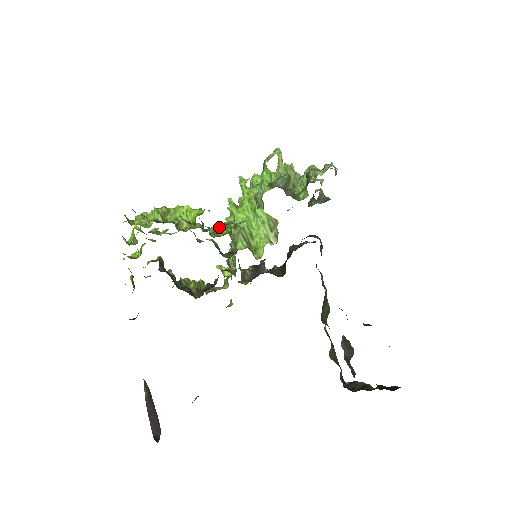
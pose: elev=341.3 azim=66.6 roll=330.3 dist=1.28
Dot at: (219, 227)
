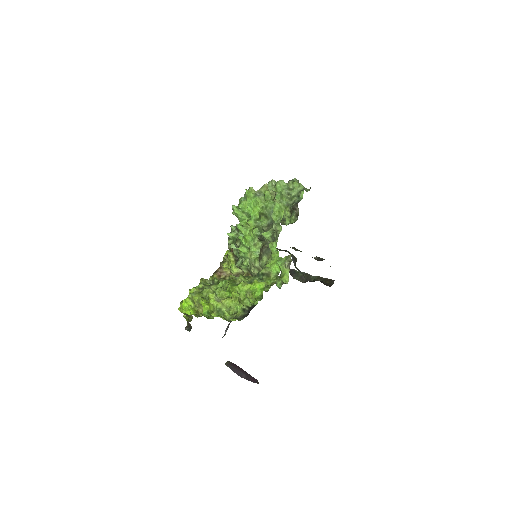
Dot at: (265, 281)
